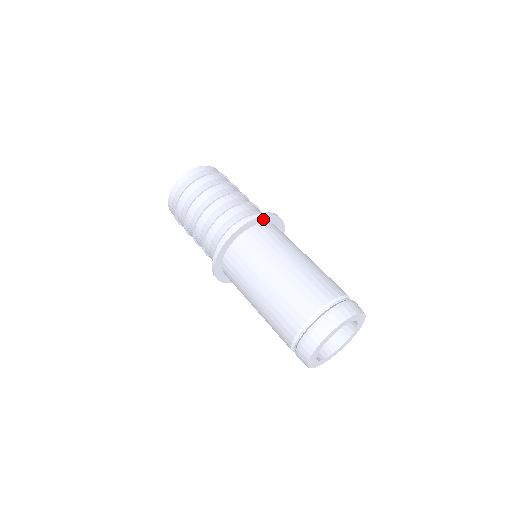
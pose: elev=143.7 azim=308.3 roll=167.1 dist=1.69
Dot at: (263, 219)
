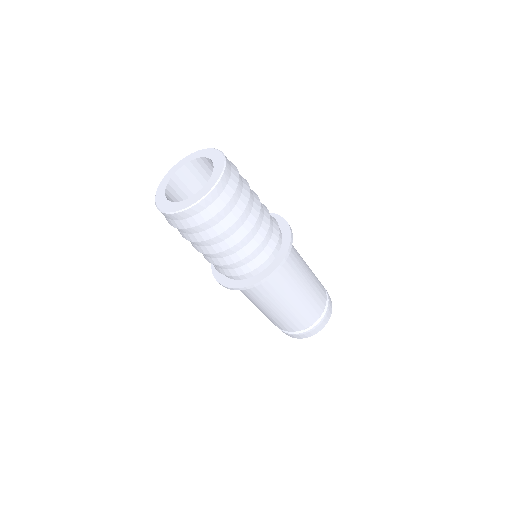
Dot at: (287, 235)
